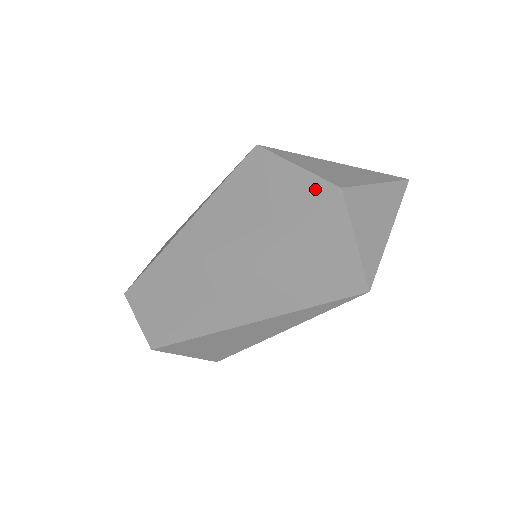
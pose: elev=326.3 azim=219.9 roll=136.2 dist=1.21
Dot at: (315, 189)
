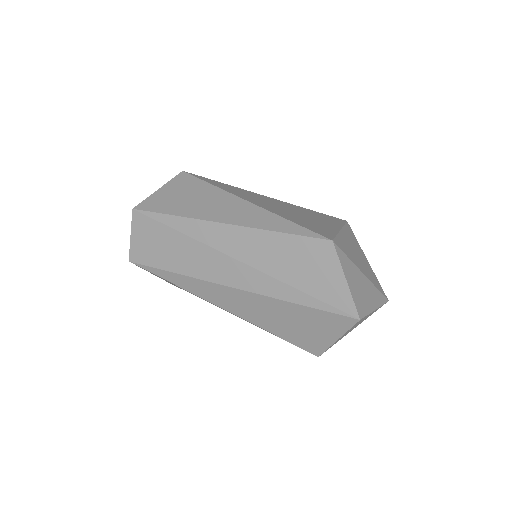
Dot at: (345, 304)
